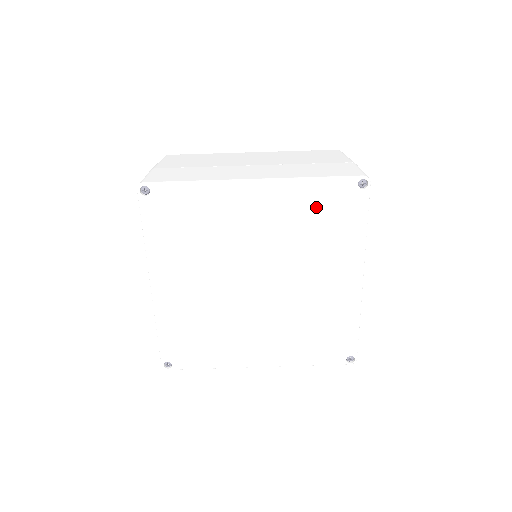
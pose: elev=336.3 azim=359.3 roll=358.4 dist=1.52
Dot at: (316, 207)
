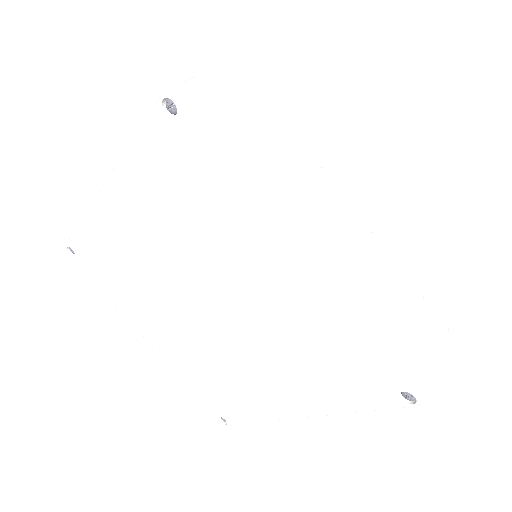
Dot at: (163, 181)
